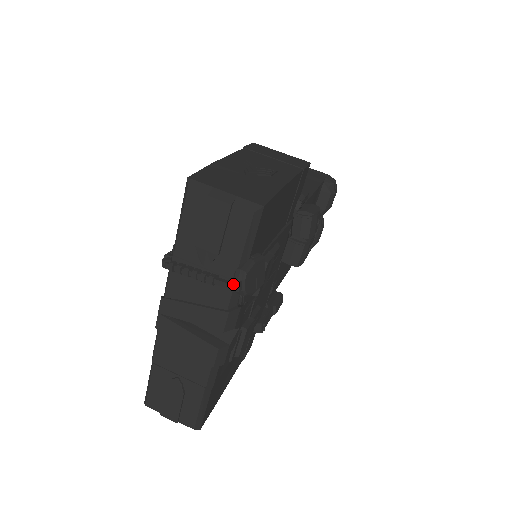
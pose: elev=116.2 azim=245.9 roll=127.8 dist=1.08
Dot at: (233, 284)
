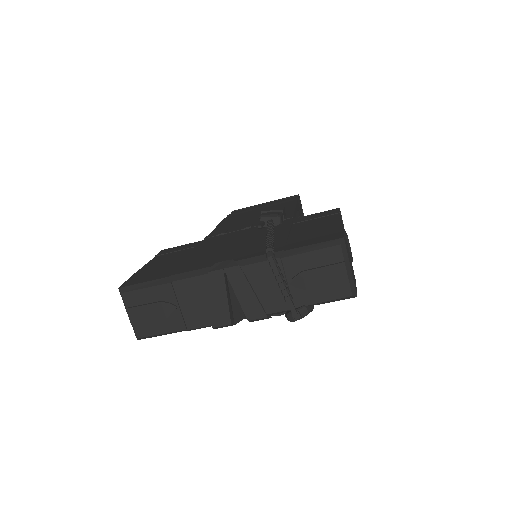
Dot at: (298, 314)
